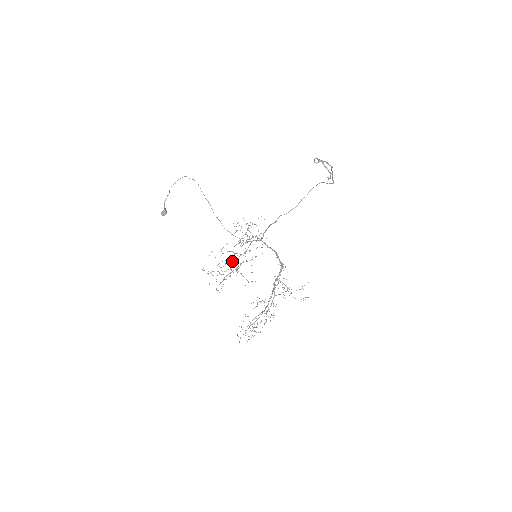
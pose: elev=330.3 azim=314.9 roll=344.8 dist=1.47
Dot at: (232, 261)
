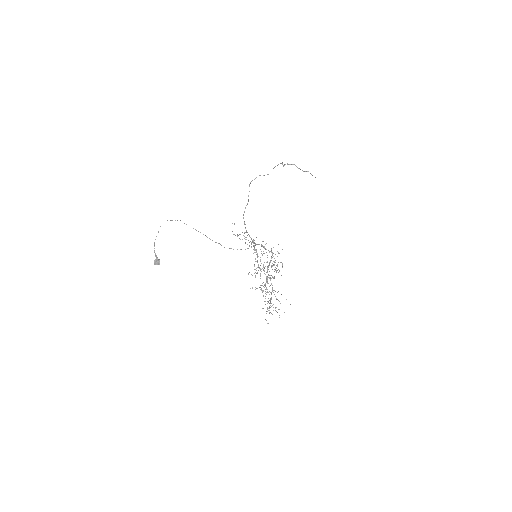
Dot at: occluded
